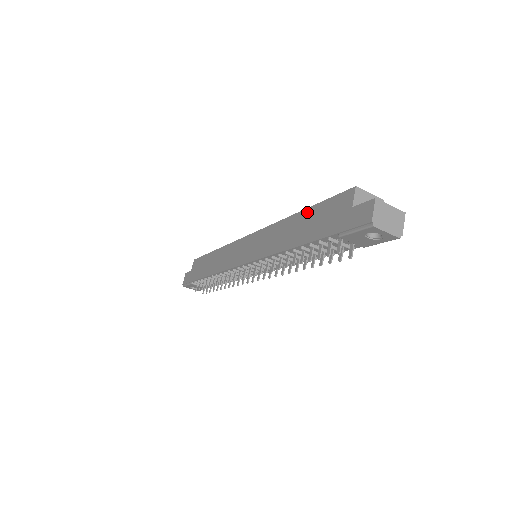
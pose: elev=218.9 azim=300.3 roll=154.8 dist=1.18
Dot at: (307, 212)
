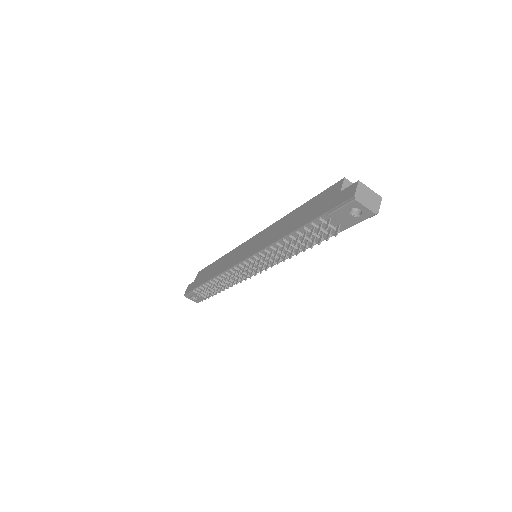
Dot at: (304, 206)
